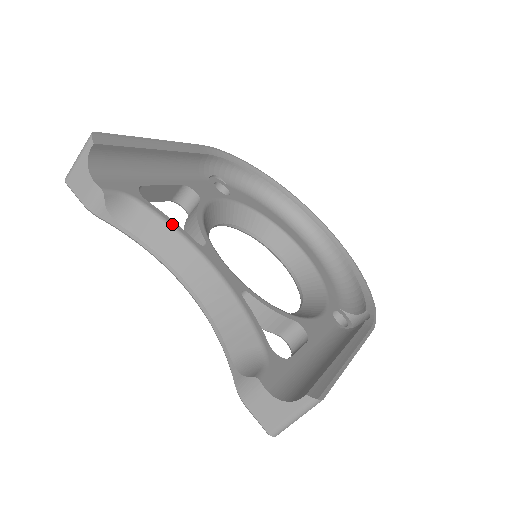
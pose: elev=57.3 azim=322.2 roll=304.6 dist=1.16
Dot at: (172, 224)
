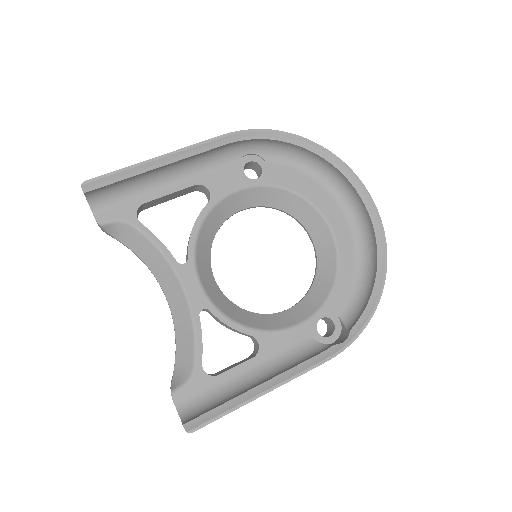
Dot at: (157, 245)
